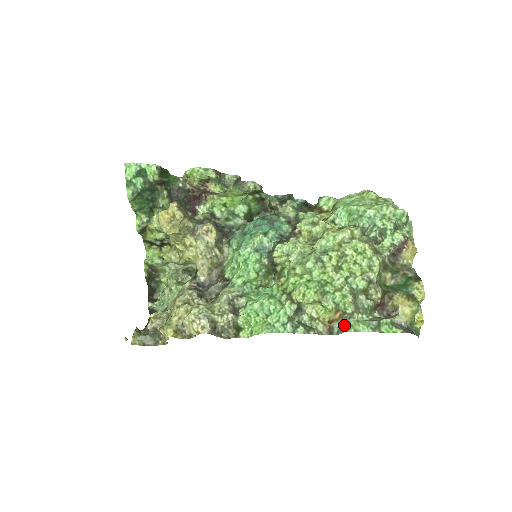
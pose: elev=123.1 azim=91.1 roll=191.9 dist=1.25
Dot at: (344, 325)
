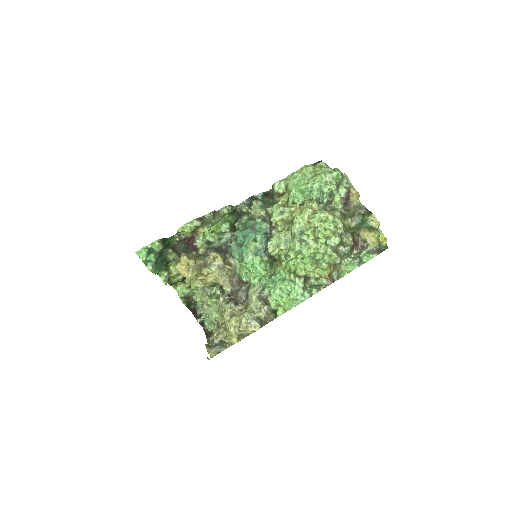
Dot at: (339, 272)
